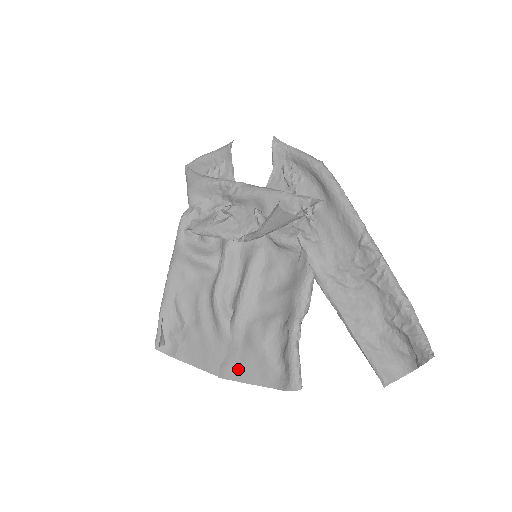
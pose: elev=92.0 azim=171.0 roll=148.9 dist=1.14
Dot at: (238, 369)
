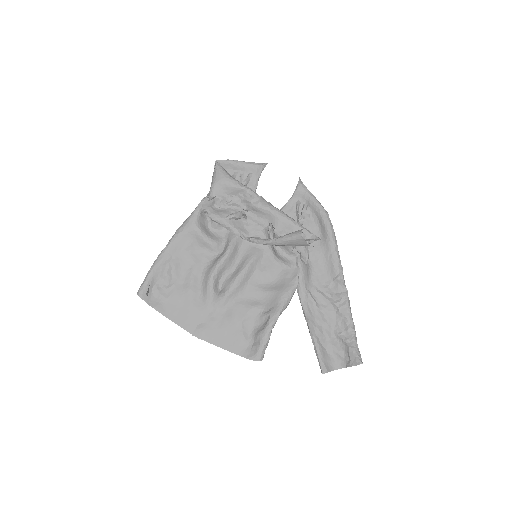
Dot at: (212, 333)
